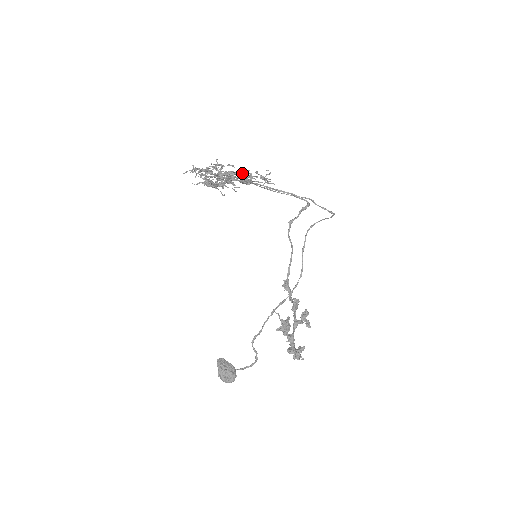
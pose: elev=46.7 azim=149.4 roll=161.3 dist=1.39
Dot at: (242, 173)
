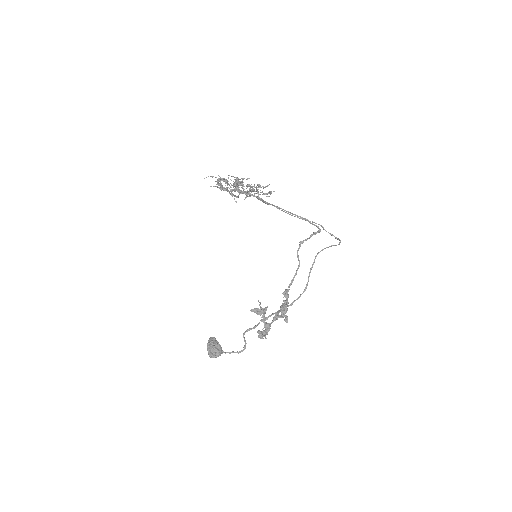
Dot at: occluded
